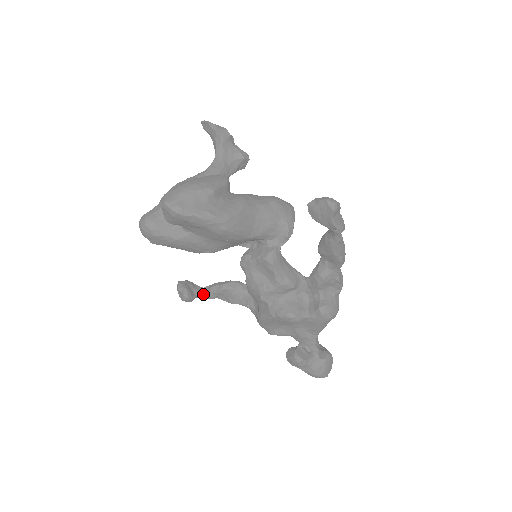
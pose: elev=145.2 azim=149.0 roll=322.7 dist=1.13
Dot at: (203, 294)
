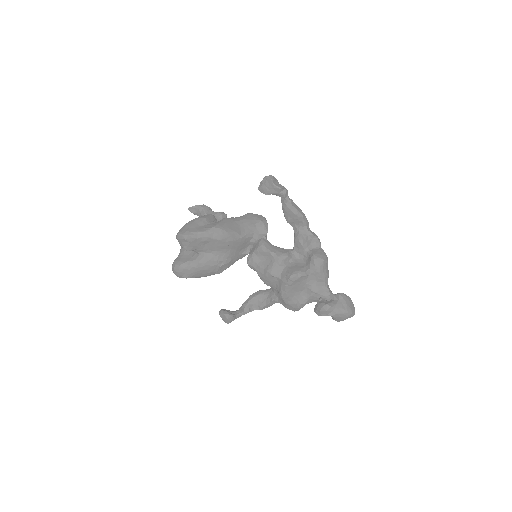
Dot at: (240, 312)
